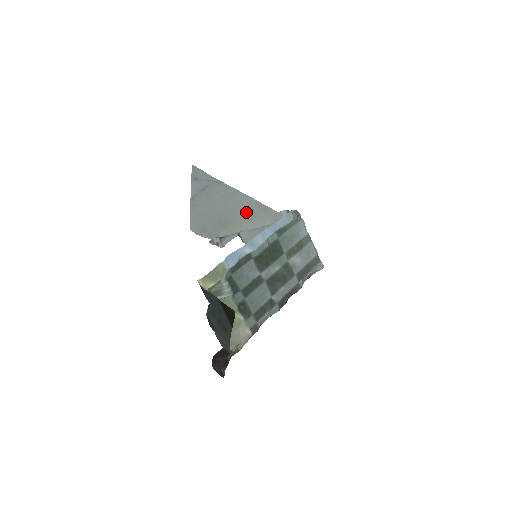
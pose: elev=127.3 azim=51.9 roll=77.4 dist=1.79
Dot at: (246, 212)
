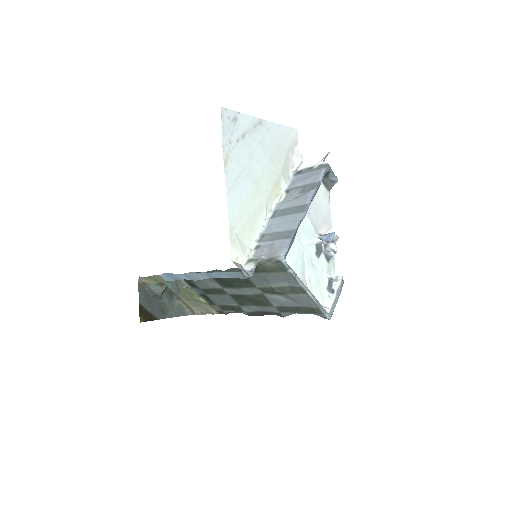
Dot at: (248, 211)
